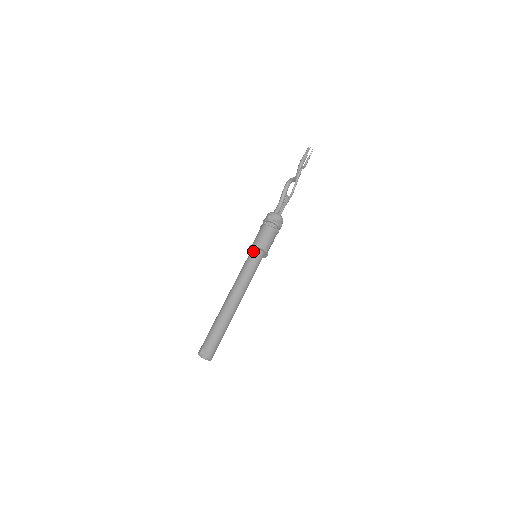
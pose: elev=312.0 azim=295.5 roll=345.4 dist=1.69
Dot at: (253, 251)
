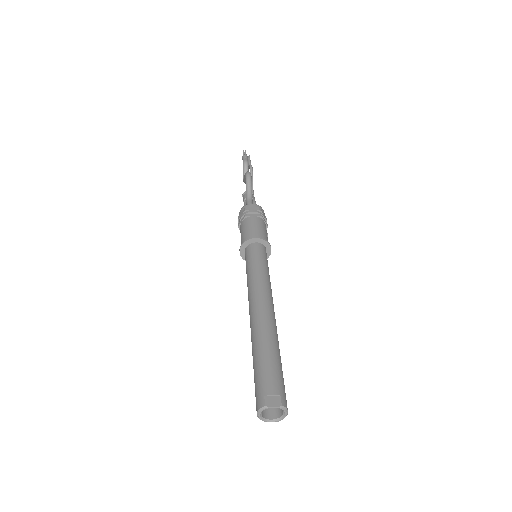
Dot at: (252, 247)
